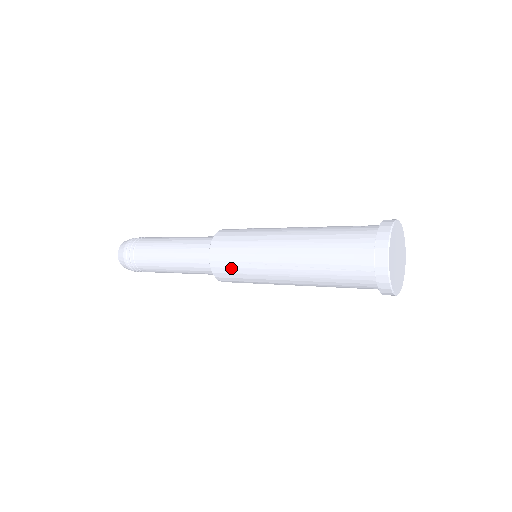
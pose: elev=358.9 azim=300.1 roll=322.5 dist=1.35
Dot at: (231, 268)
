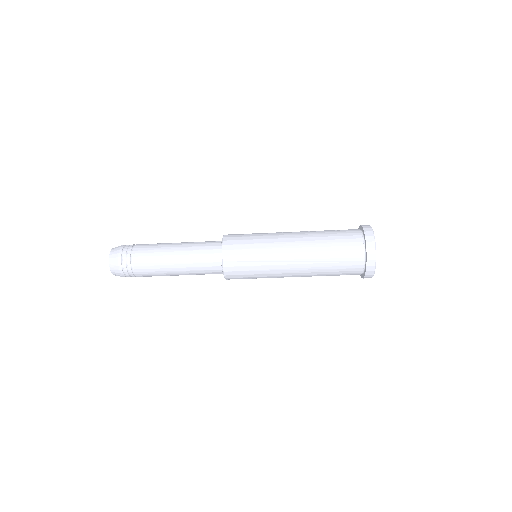
Dot at: (244, 235)
